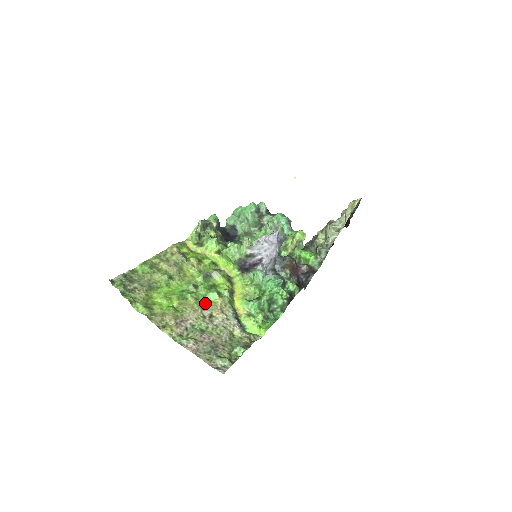
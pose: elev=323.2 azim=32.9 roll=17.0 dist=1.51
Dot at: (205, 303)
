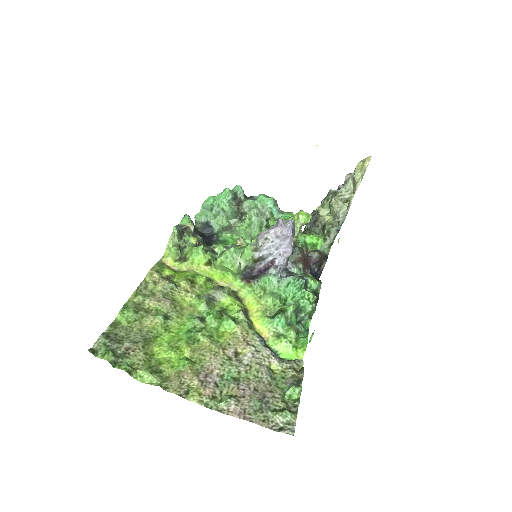
Dot at: (222, 338)
